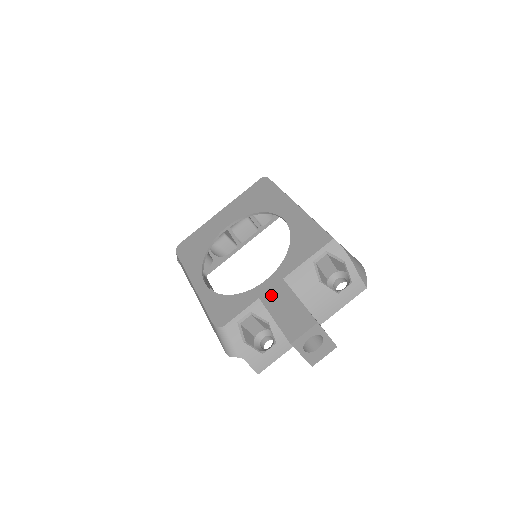
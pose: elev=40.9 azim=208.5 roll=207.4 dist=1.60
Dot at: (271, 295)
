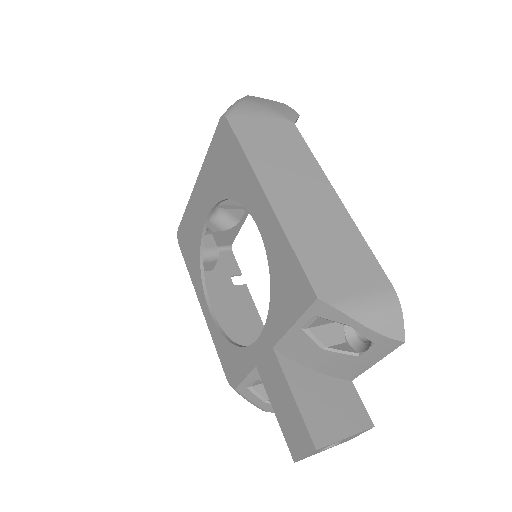
Dot at: (265, 369)
